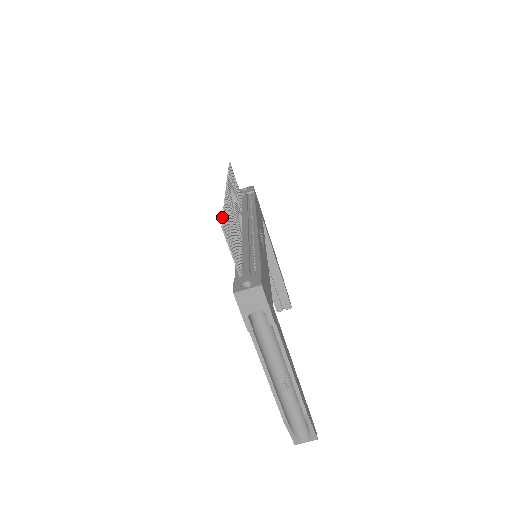
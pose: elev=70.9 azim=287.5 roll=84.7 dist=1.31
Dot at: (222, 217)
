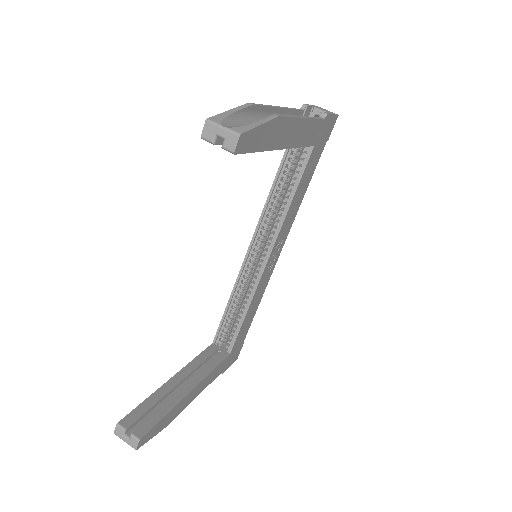
Dot at: occluded
